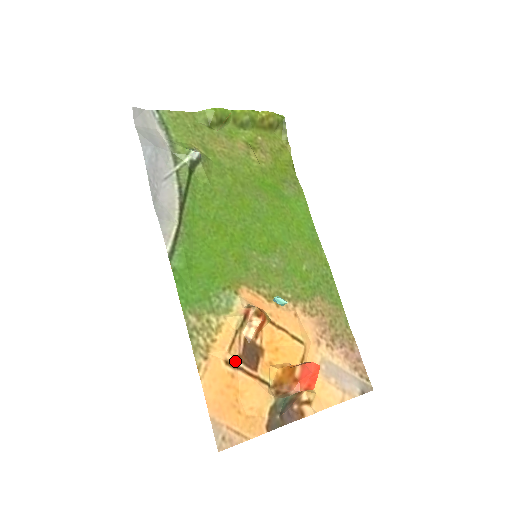
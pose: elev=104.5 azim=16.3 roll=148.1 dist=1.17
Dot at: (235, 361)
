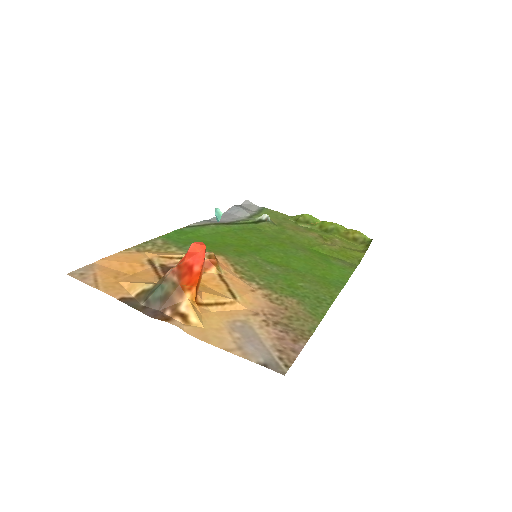
Dot at: (156, 263)
